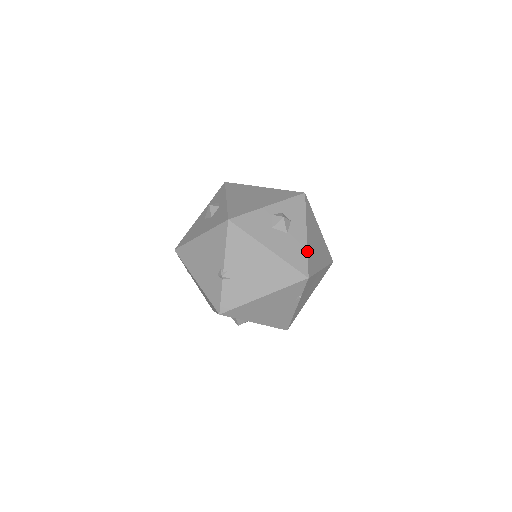
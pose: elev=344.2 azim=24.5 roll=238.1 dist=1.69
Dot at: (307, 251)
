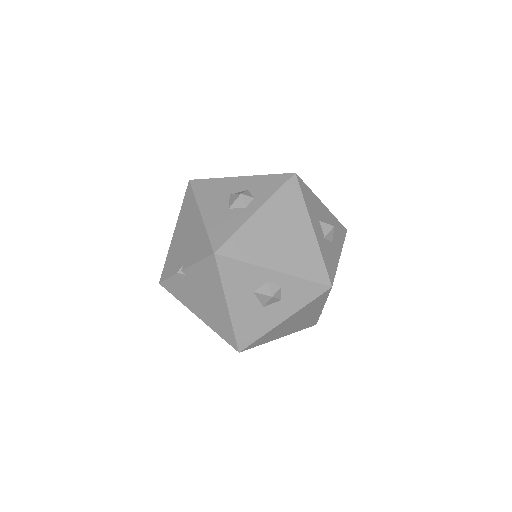
Dot at: (265, 334)
